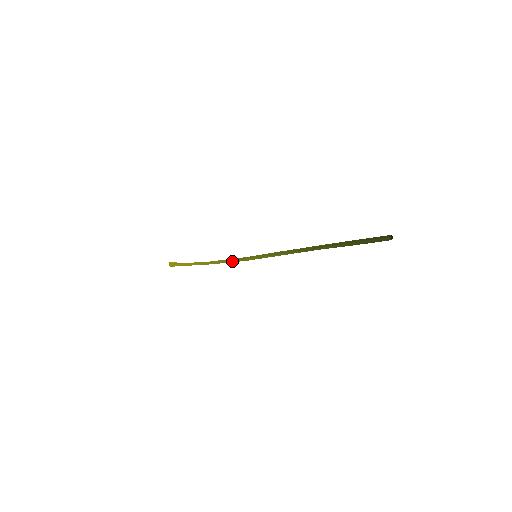
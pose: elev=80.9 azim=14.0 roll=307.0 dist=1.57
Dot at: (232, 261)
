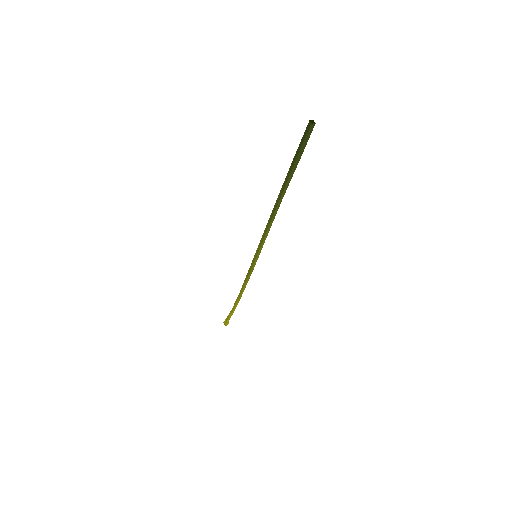
Dot at: (247, 279)
